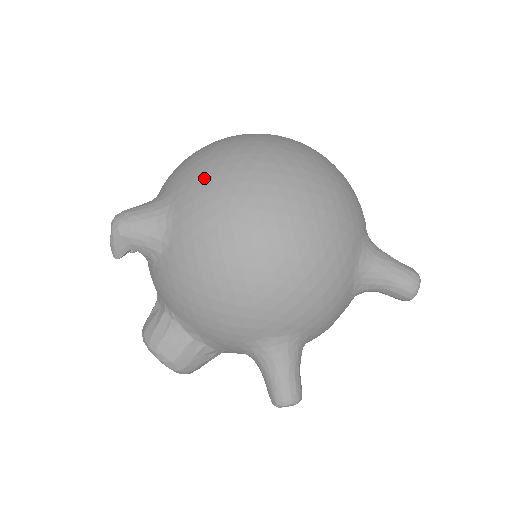
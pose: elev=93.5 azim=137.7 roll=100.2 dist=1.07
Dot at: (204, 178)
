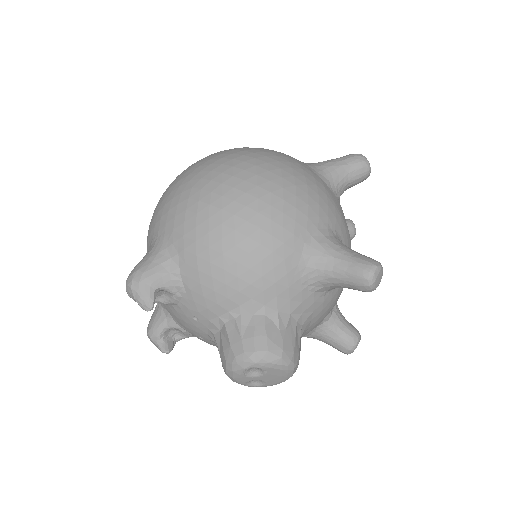
Dot at: (164, 202)
